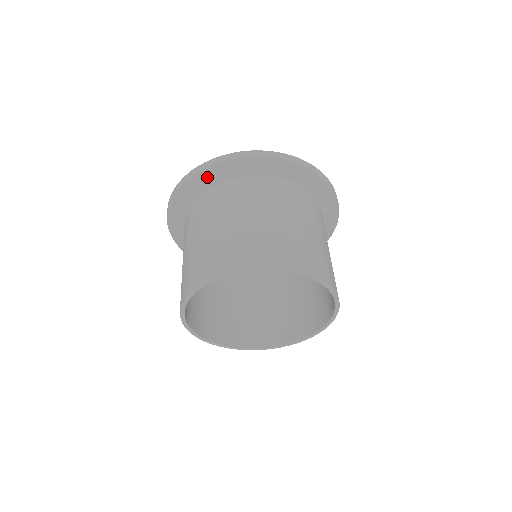
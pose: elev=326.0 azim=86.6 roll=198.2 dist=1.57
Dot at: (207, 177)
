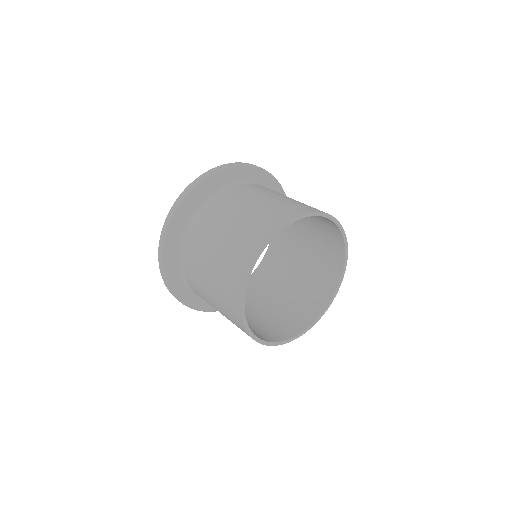
Dot at: (210, 184)
